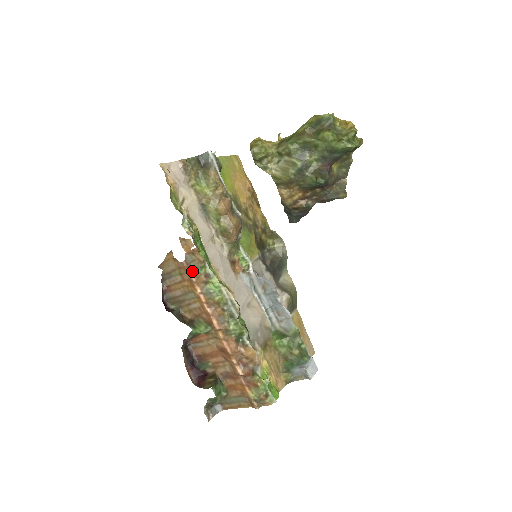
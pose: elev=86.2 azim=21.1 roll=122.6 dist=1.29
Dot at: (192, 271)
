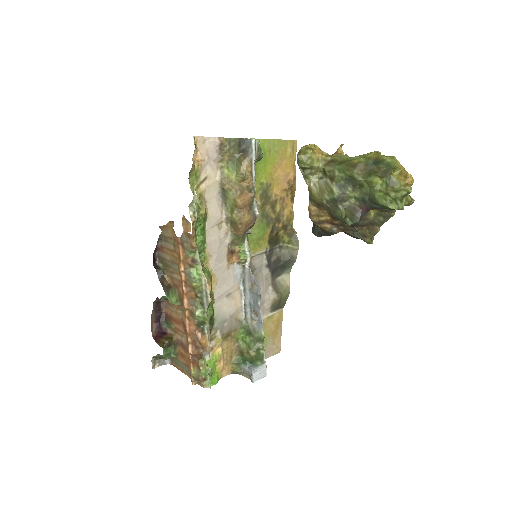
Dot at: (183, 249)
